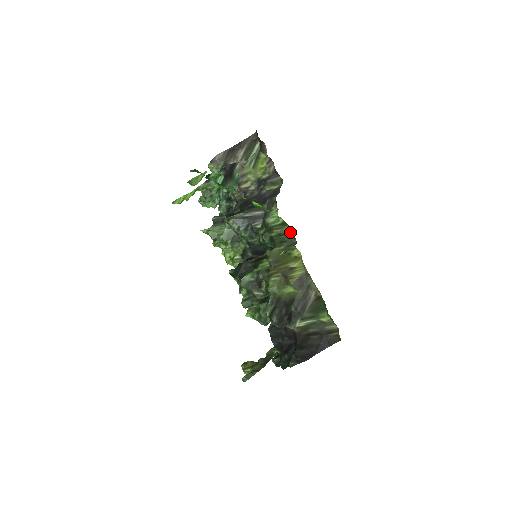
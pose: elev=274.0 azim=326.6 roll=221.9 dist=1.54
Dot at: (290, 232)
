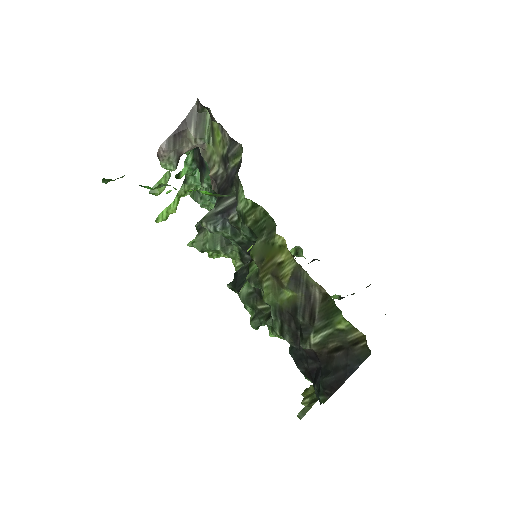
Dot at: (265, 214)
